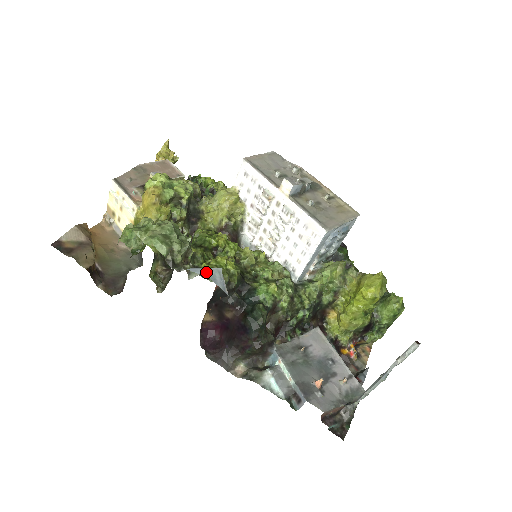
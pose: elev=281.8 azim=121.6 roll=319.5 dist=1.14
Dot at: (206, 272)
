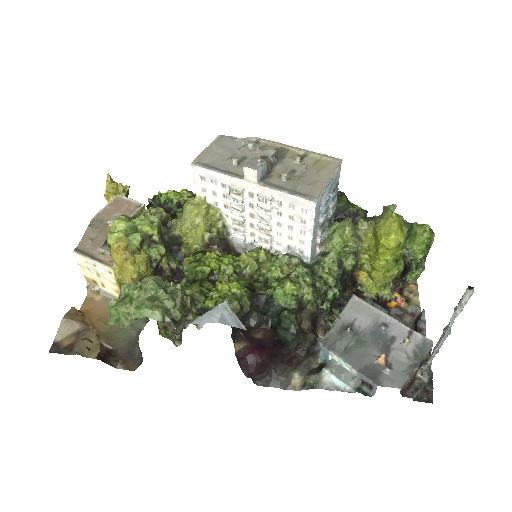
Dot at: (212, 316)
